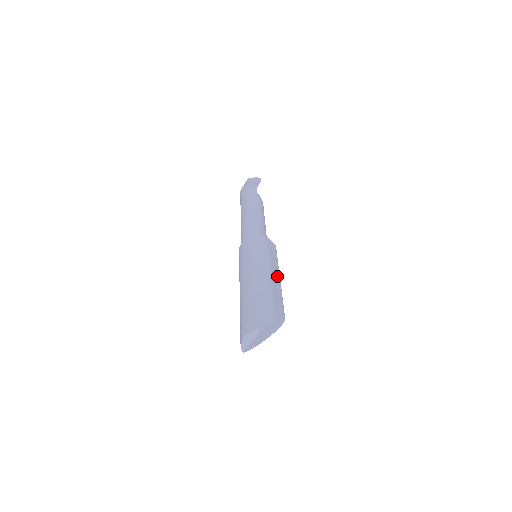
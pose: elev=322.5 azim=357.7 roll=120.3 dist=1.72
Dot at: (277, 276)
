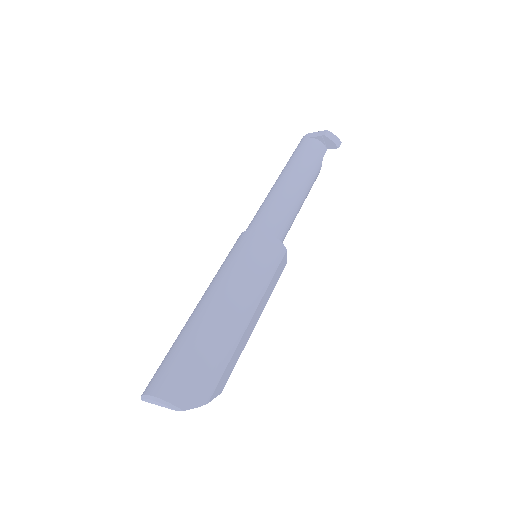
Dot at: (257, 318)
